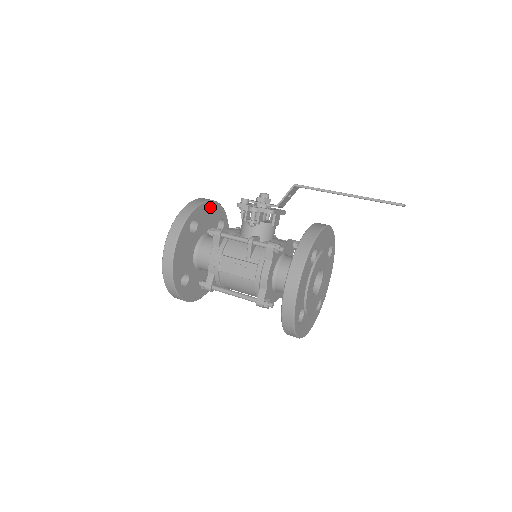
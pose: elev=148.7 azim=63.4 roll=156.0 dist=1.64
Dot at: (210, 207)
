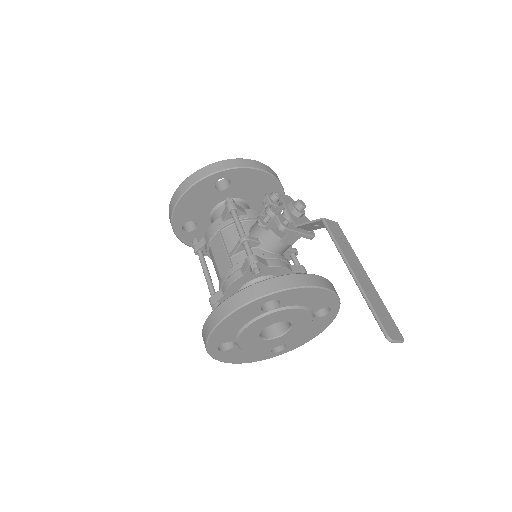
Dot at: (259, 176)
